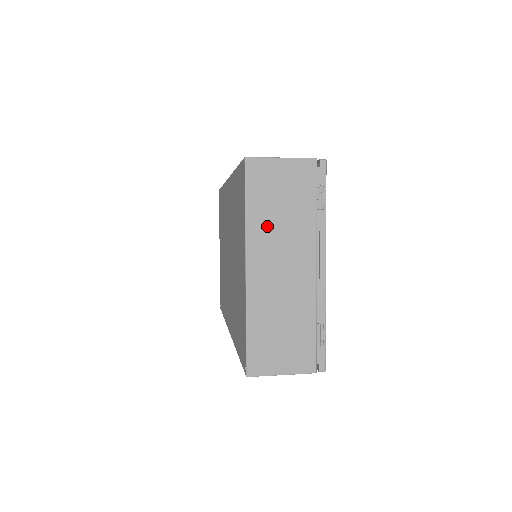
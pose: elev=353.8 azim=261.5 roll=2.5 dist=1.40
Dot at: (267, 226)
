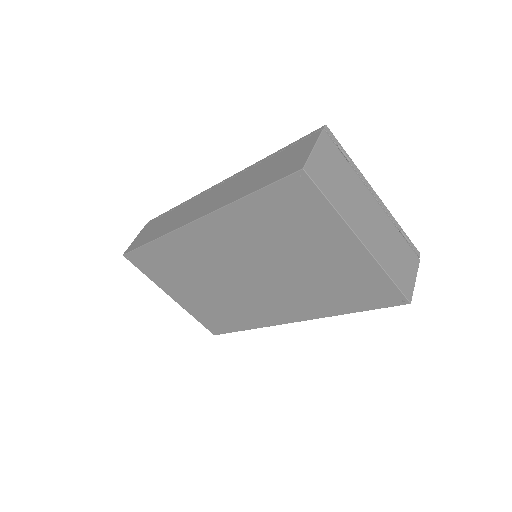
Dot at: (346, 202)
